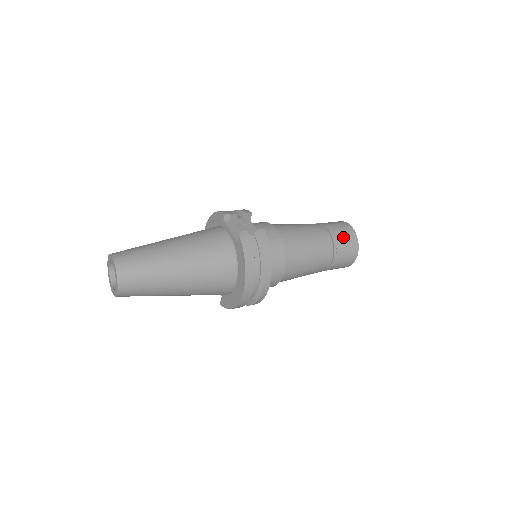
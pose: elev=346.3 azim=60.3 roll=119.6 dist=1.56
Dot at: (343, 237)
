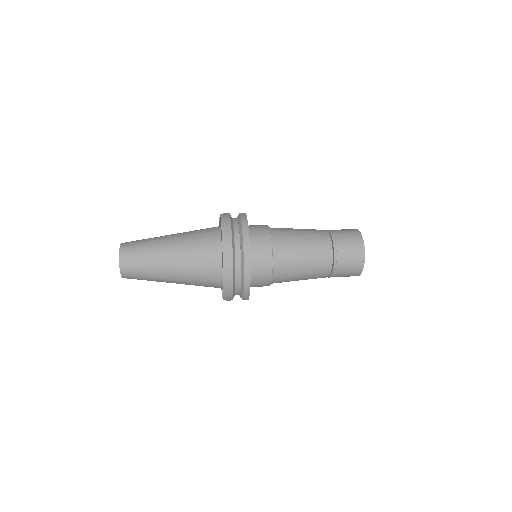
Dot at: (342, 232)
